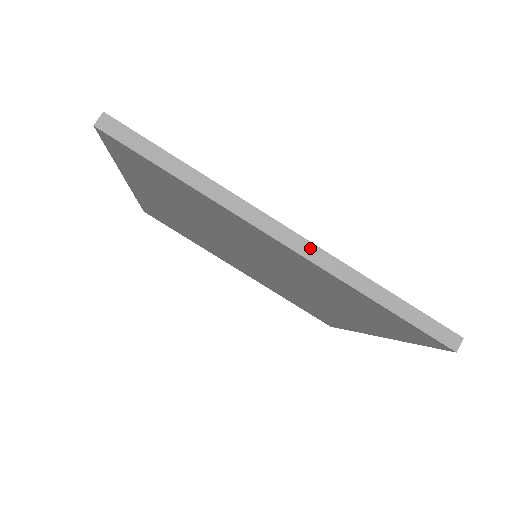
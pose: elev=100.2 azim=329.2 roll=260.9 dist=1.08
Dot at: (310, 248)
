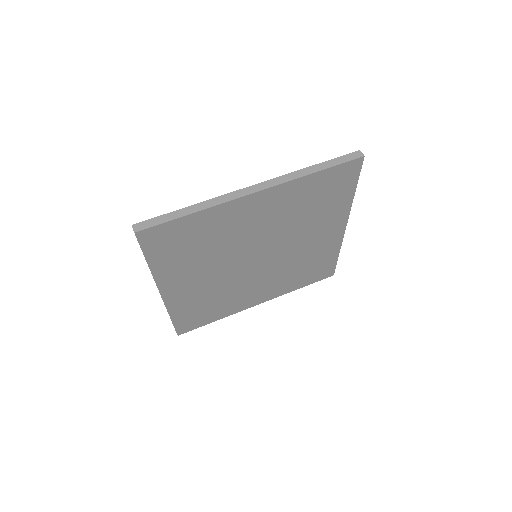
Dot at: (268, 183)
